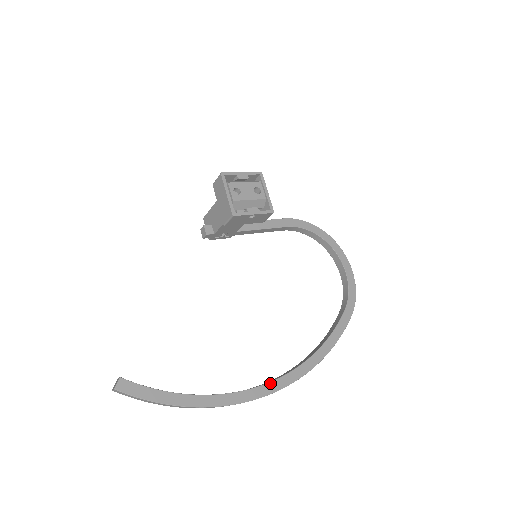
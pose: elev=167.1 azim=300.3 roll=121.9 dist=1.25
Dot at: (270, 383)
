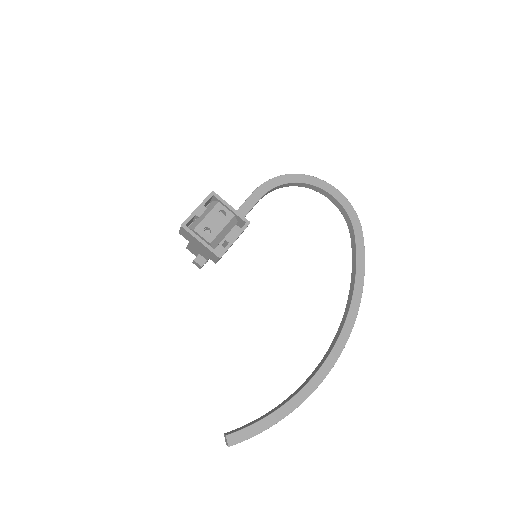
Dot at: (335, 346)
